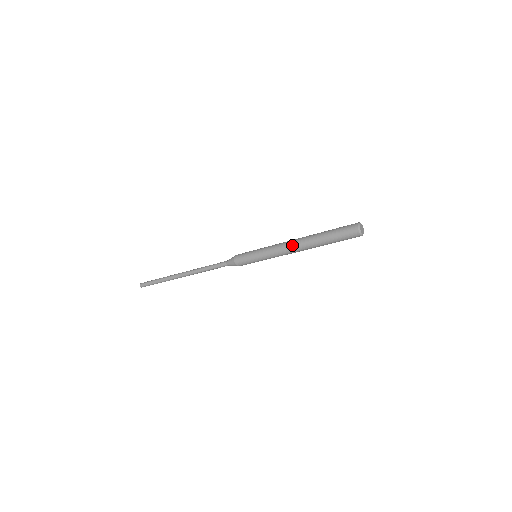
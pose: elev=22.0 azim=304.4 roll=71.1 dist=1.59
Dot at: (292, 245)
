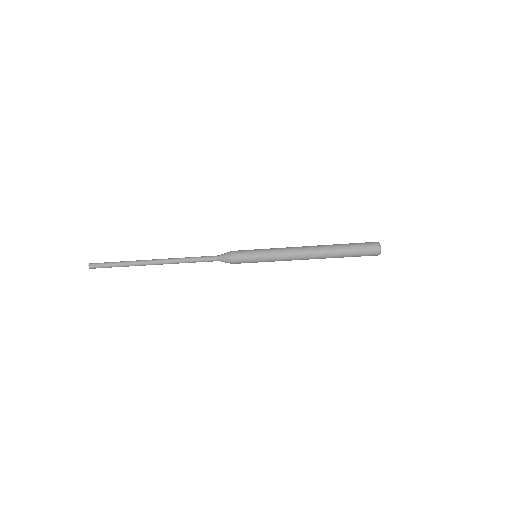
Dot at: (305, 255)
